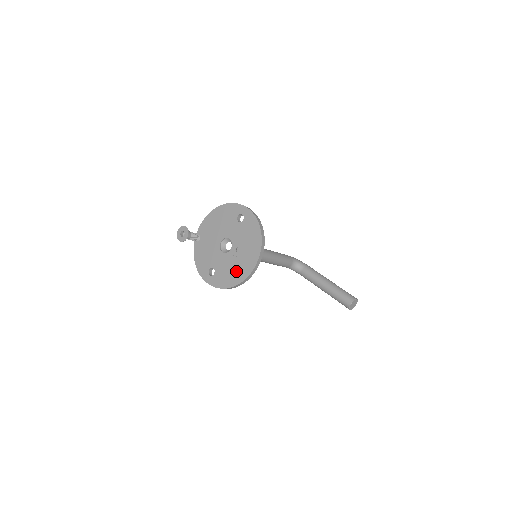
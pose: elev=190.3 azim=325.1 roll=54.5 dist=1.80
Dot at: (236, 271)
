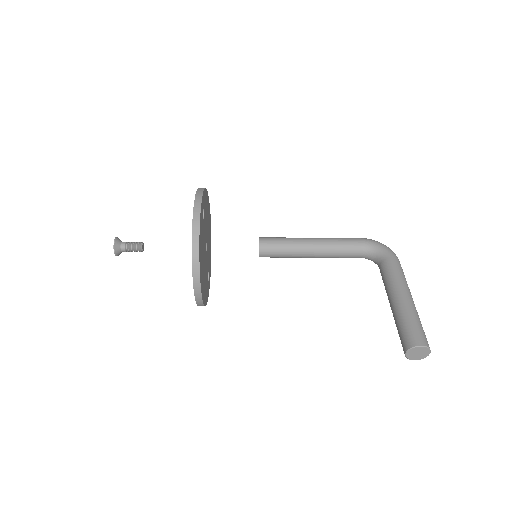
Dot at: occluded
